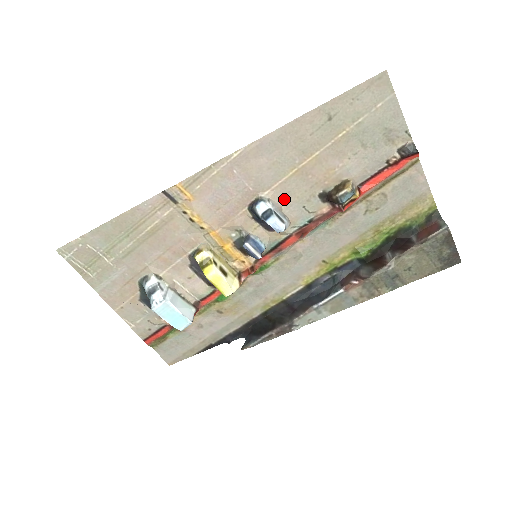
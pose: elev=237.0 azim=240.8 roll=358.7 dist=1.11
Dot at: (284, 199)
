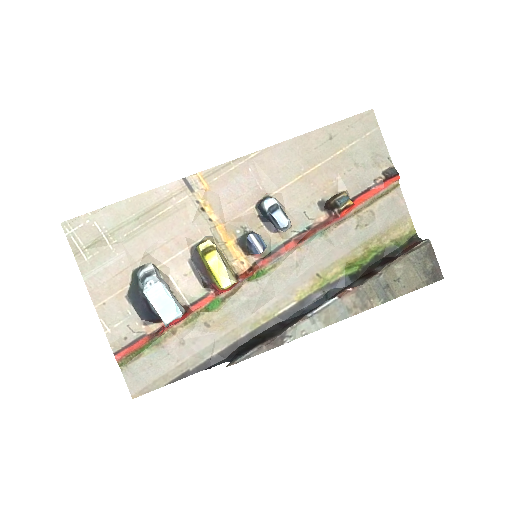
Dot at: (288, 202)
